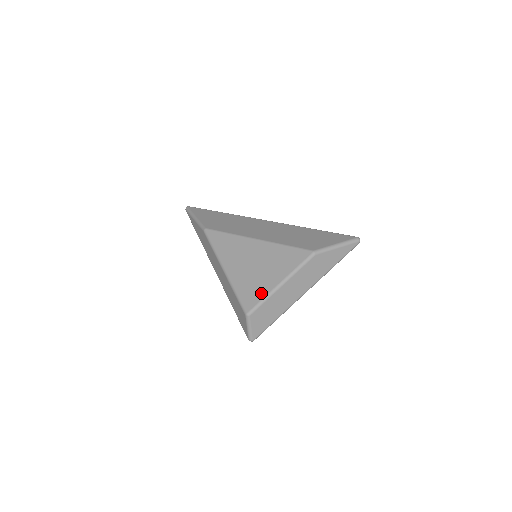
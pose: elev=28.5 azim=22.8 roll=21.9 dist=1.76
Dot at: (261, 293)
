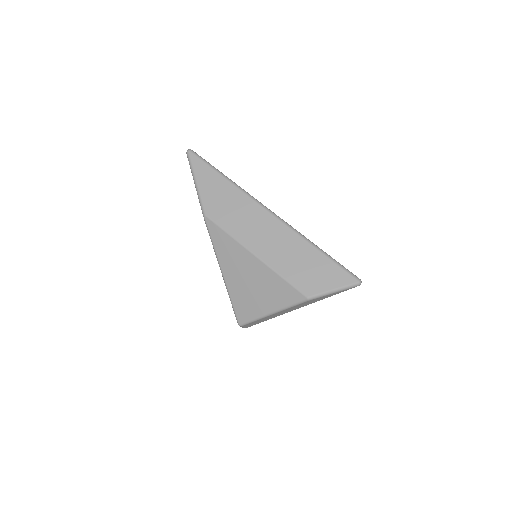
Dot at: (253, 313)
